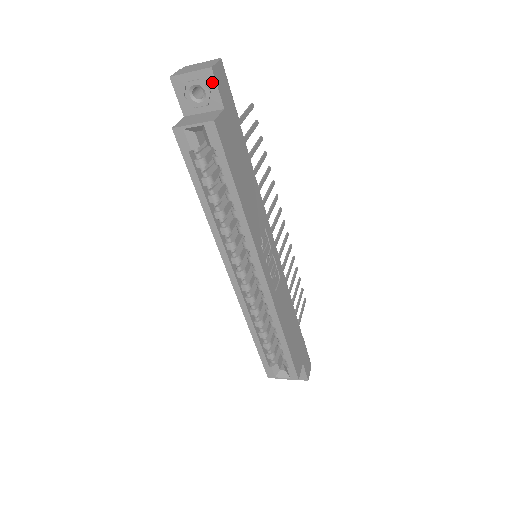
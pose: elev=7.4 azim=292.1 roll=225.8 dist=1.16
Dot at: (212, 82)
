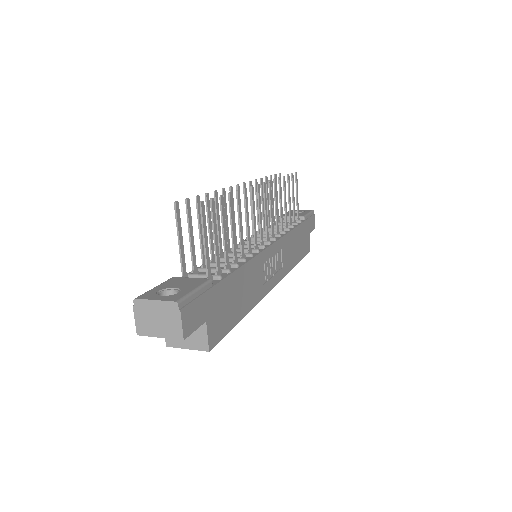
Dot at: (187, 333)
